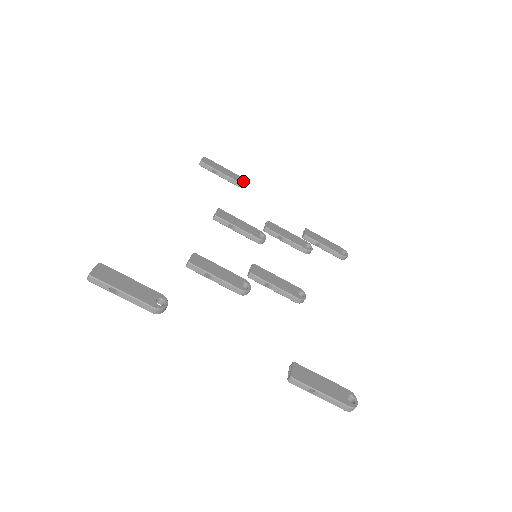
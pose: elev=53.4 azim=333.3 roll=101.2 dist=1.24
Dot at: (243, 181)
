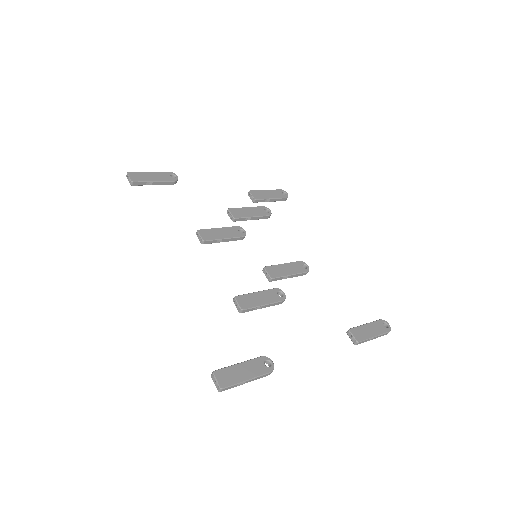
Dot at: (174, 176)
